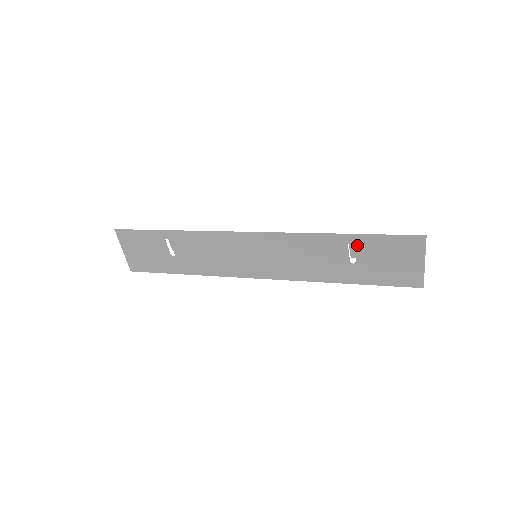
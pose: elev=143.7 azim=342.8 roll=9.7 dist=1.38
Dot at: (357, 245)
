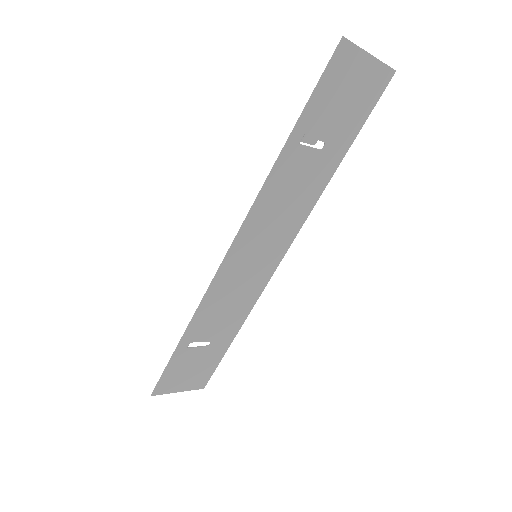
Dot at: (306, 133)
